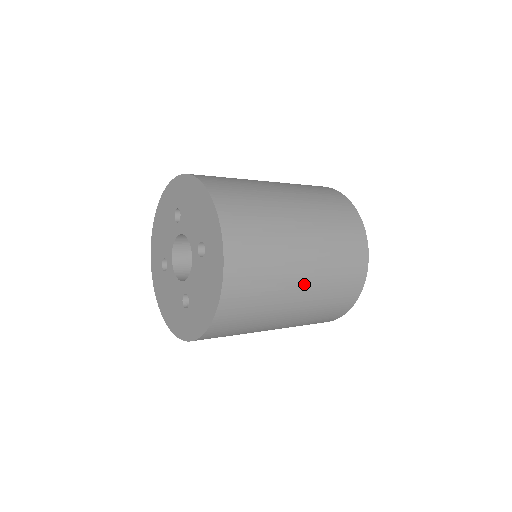
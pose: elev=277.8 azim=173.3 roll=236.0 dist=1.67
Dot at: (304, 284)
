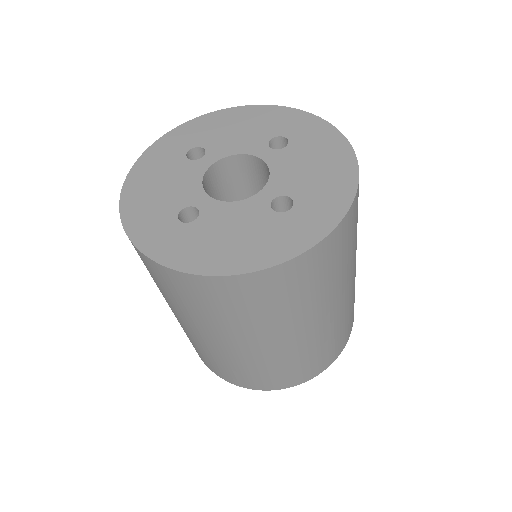
Dot at: (287, 341)
